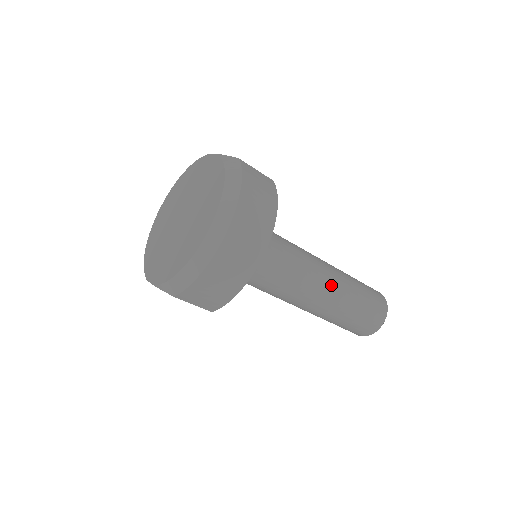
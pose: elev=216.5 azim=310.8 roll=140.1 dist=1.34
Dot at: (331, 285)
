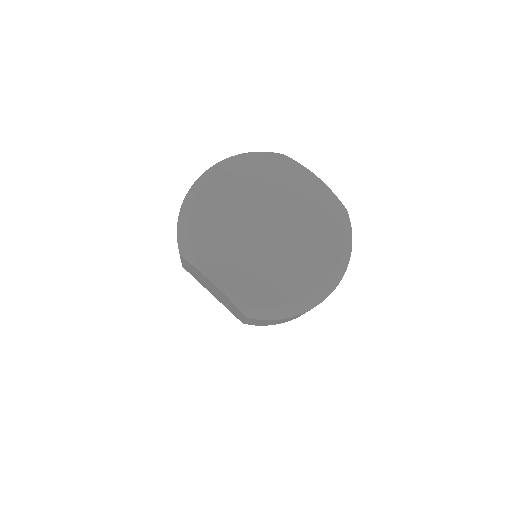
Dot at: occluded
